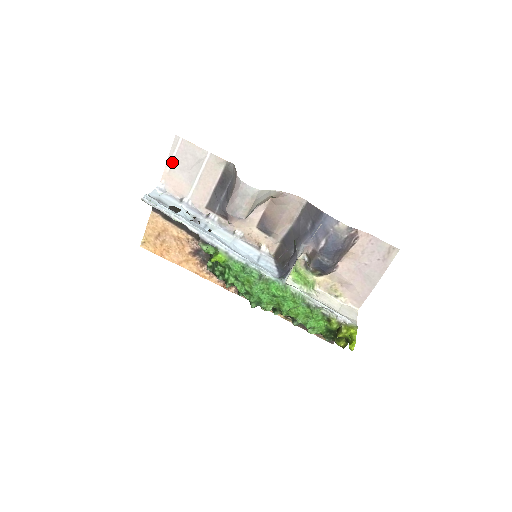
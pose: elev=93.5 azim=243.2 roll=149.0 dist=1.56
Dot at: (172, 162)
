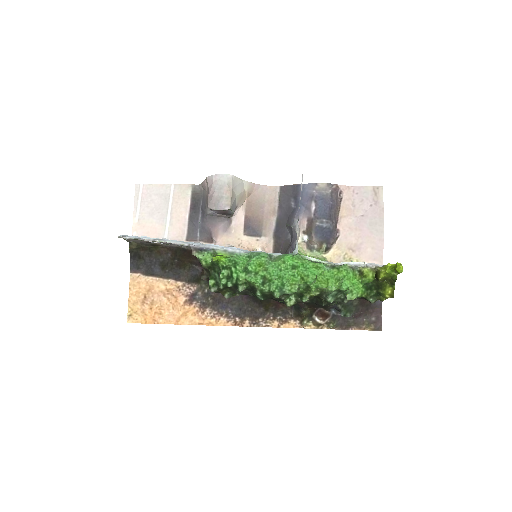
Dot at: (139, 210)
